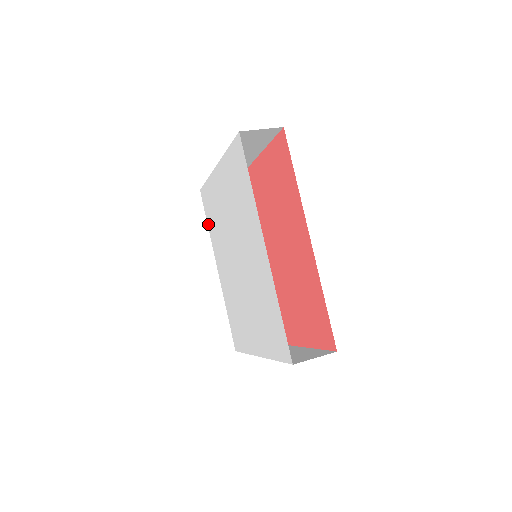
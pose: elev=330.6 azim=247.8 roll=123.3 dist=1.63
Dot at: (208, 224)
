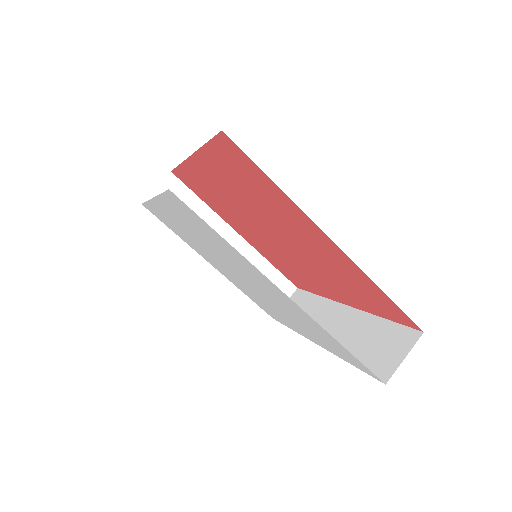
Dot at: (165, 200)
